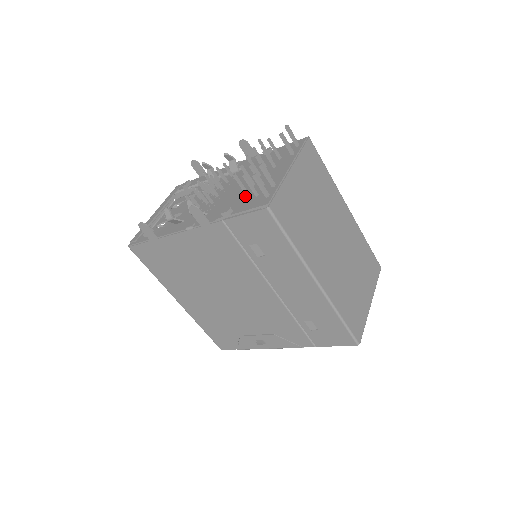
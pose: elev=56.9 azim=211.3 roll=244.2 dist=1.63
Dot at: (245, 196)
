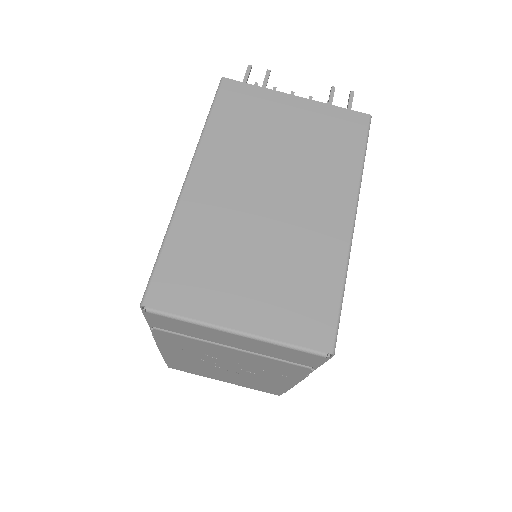
Dot at: occluded
